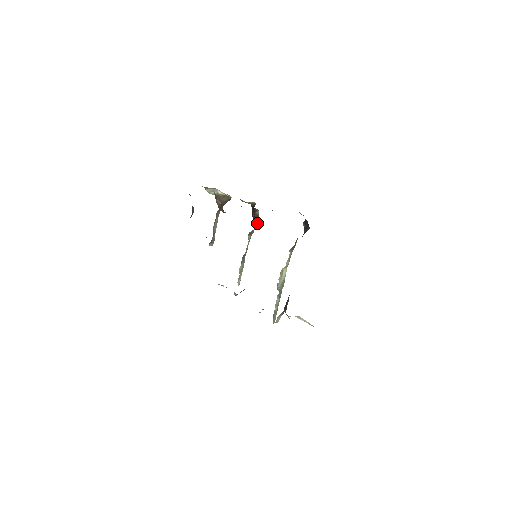
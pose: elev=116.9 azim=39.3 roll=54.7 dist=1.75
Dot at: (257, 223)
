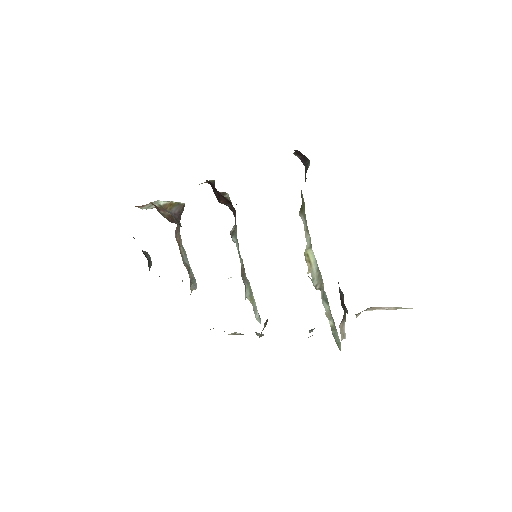
Dot at: (229, 203)
